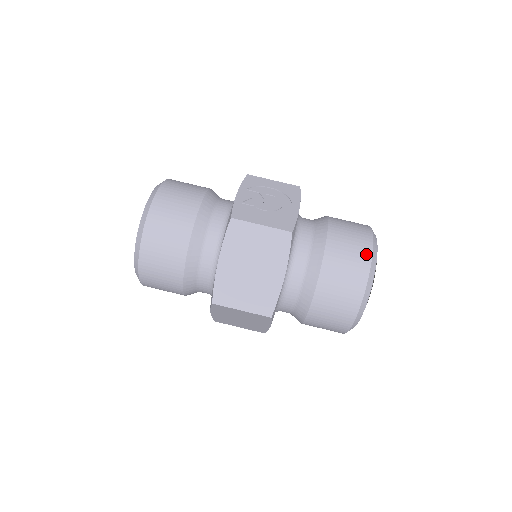
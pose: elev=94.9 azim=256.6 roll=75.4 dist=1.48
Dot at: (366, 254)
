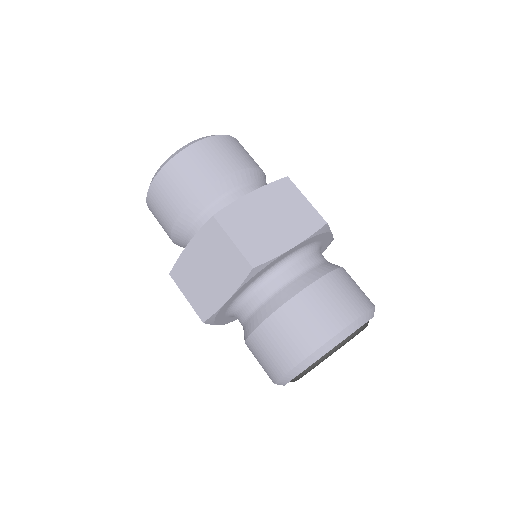
Dot at: (367, 303)
